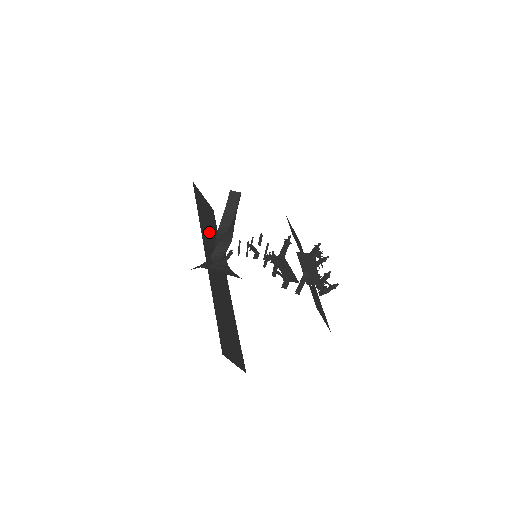
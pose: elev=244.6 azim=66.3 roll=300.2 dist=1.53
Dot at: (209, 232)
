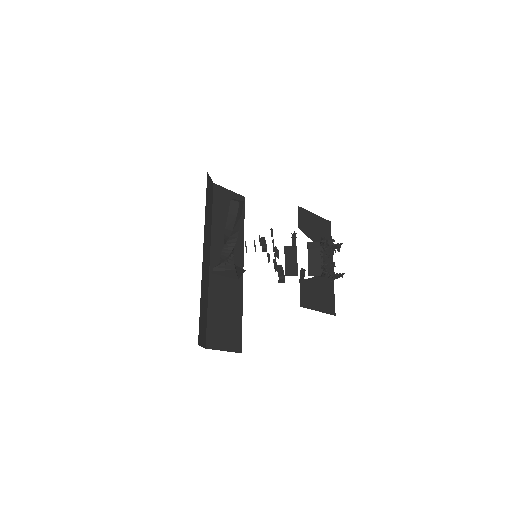
Dot at: occluded
